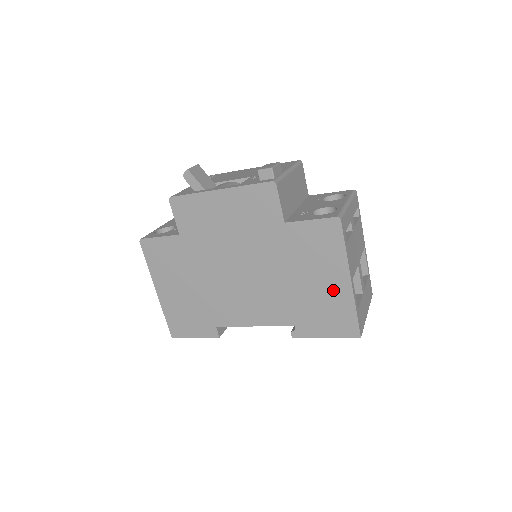
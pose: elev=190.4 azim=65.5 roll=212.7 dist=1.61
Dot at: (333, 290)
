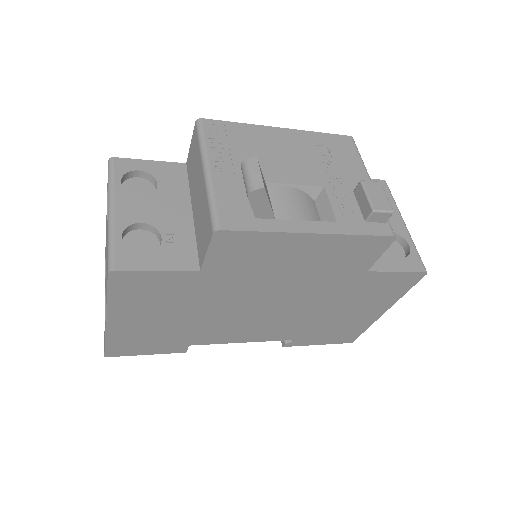
Dot at: (361, 318)
